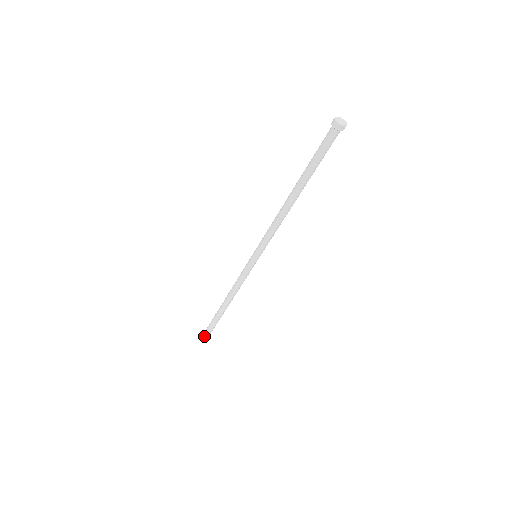
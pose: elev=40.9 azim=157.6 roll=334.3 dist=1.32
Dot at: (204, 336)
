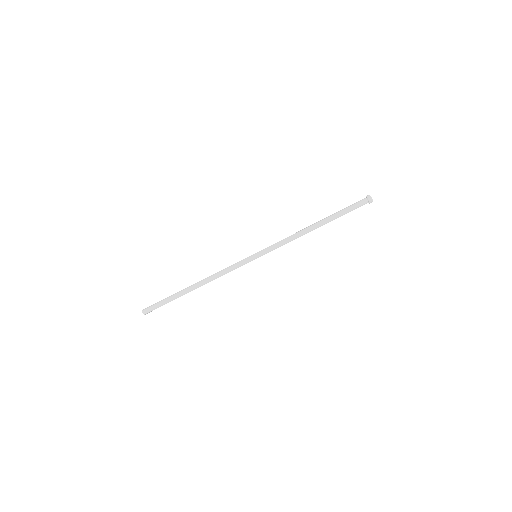
Dot at: (147, 308)
